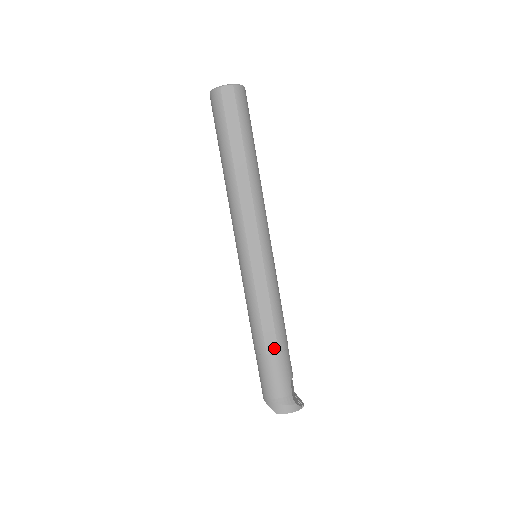
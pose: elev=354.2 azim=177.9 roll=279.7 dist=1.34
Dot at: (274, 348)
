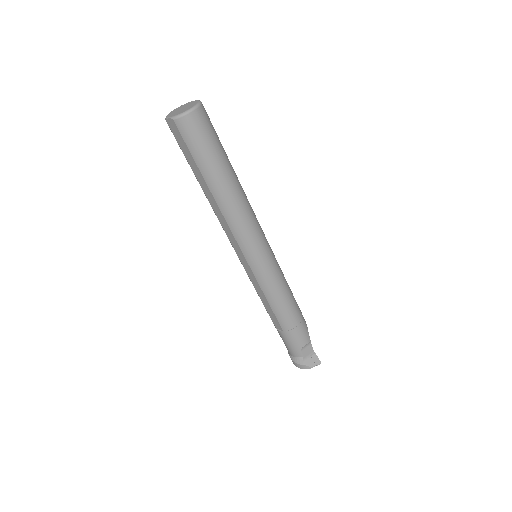
Dot at: (279, 327)
